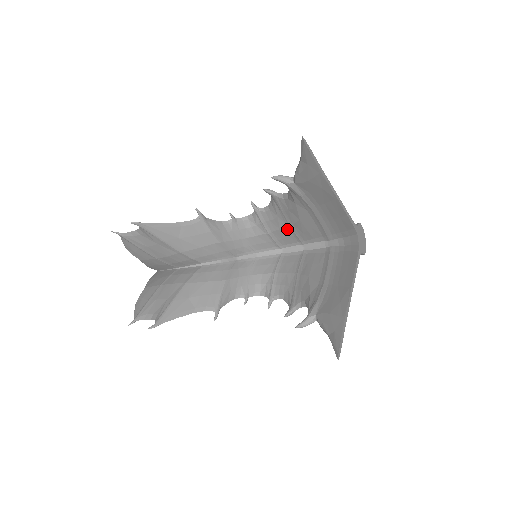
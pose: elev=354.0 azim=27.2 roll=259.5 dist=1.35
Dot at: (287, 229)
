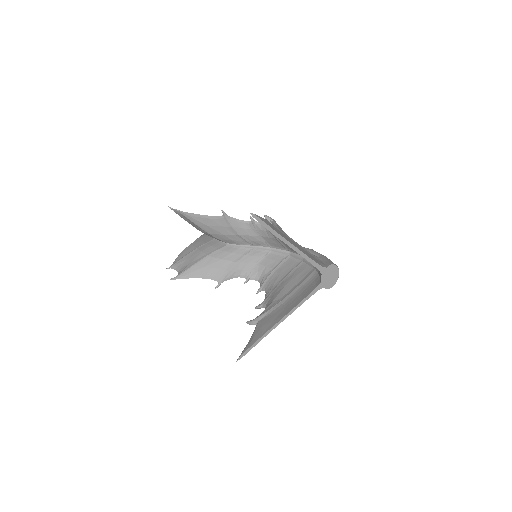
Dot at: occluded
